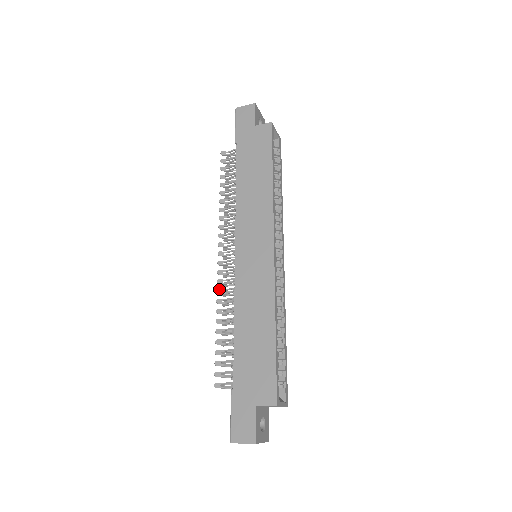
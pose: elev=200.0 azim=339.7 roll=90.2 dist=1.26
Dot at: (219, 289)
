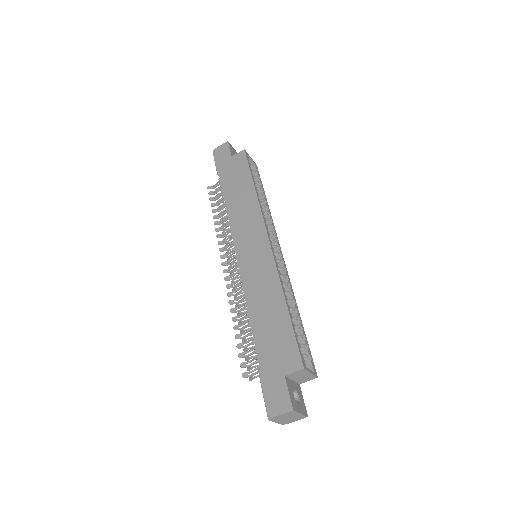
Dot at: (229, 292)
